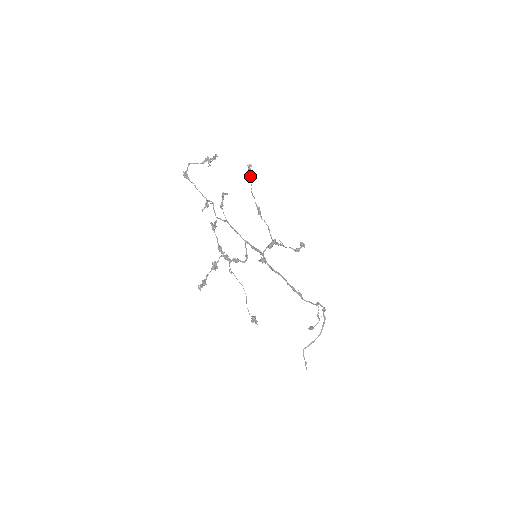
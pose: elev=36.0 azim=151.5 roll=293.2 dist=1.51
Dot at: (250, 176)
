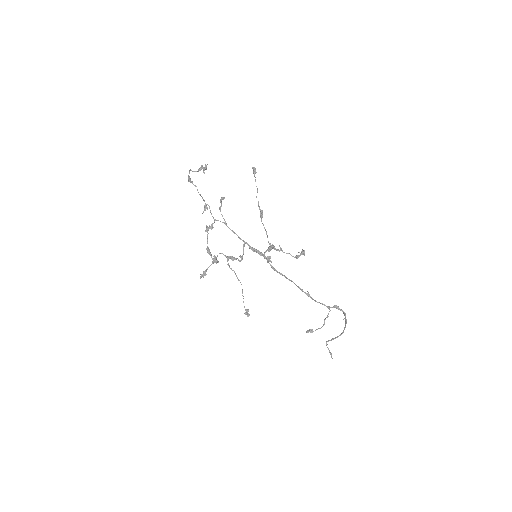
Dot at: occluded
